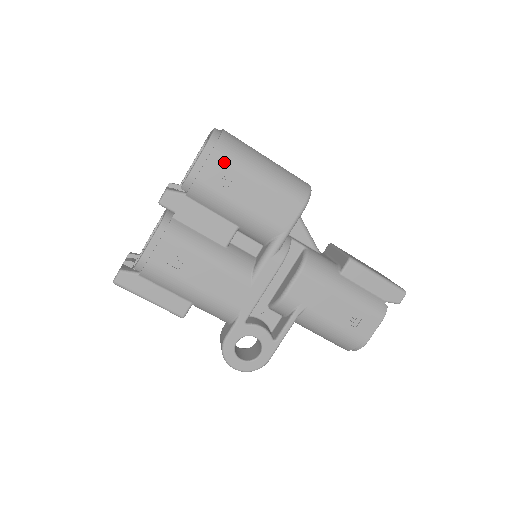
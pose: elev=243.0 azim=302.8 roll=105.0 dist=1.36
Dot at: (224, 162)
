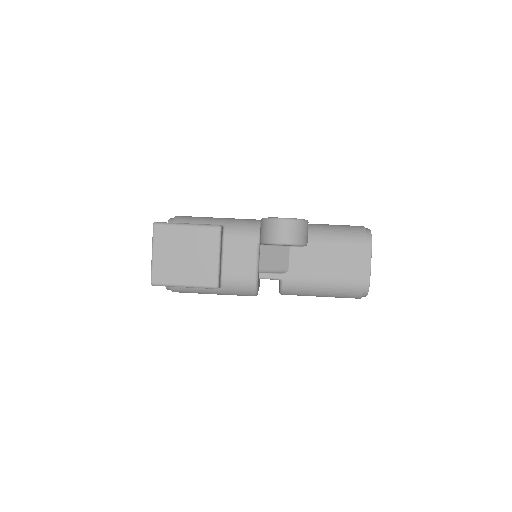
Dot at: occluded
